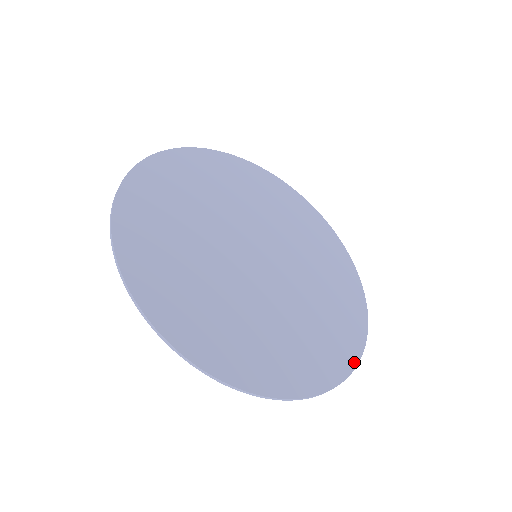
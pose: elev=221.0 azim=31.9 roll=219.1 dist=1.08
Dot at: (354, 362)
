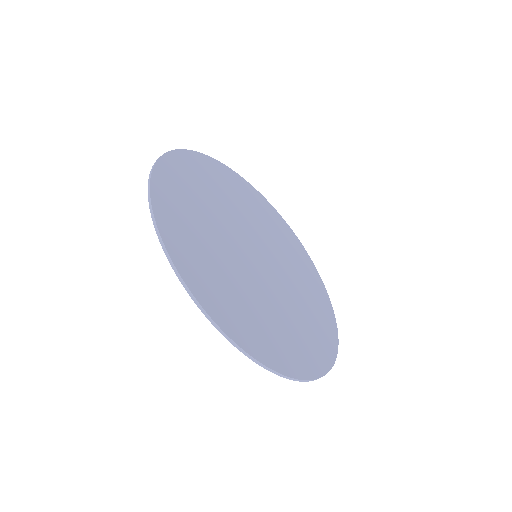
Dot at: (334, 354)
